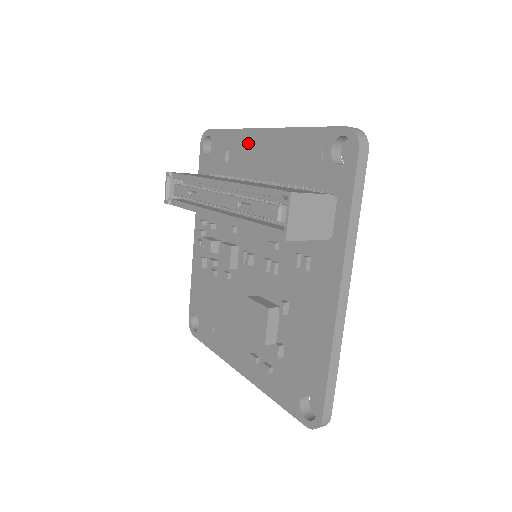
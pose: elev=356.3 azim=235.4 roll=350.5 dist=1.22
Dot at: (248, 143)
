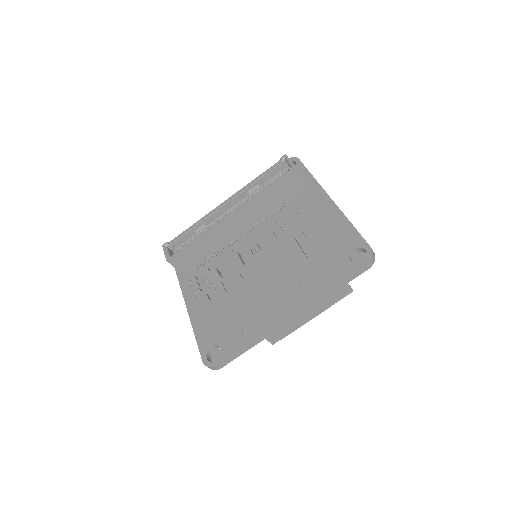
Dot at: occluded
